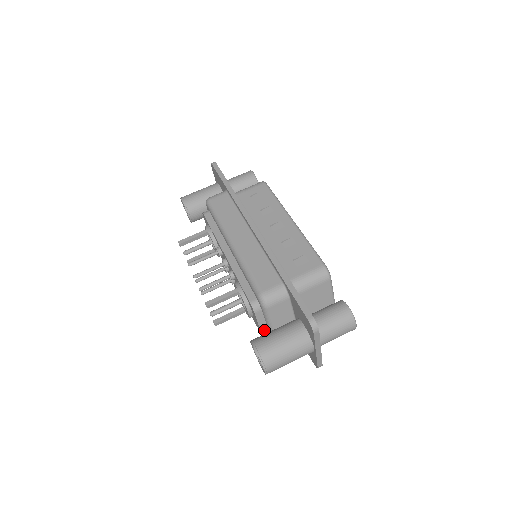
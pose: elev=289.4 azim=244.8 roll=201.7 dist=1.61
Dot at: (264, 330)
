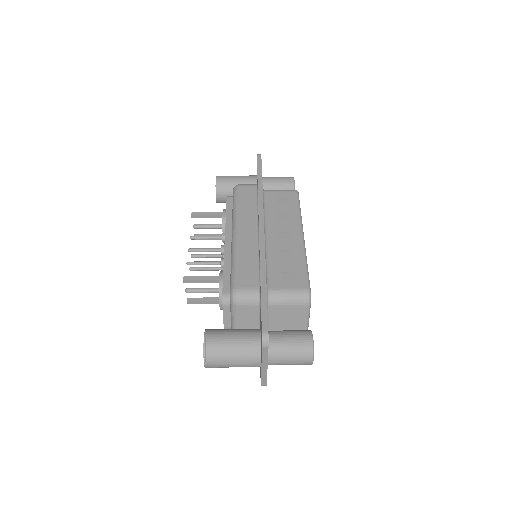
Dot at: (227, 327)
